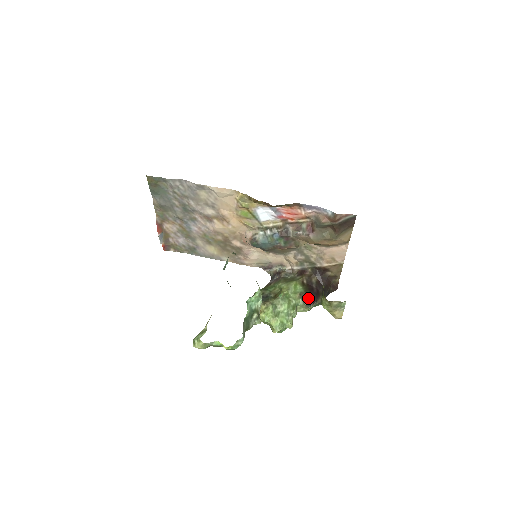
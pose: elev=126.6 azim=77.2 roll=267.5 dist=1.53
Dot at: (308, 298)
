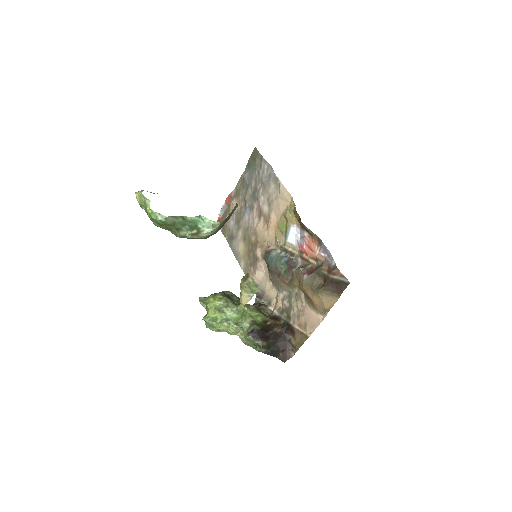
Dot at: (255, 328)
